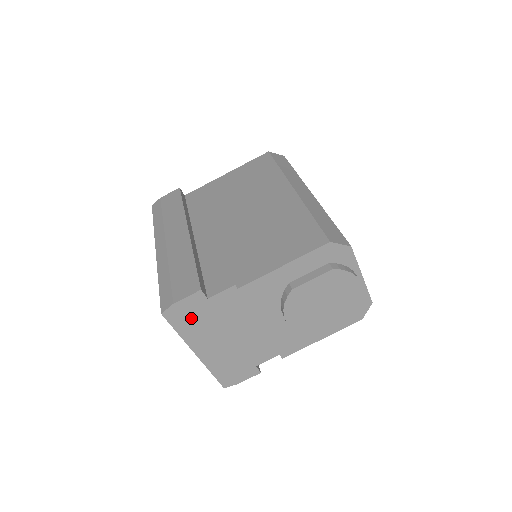
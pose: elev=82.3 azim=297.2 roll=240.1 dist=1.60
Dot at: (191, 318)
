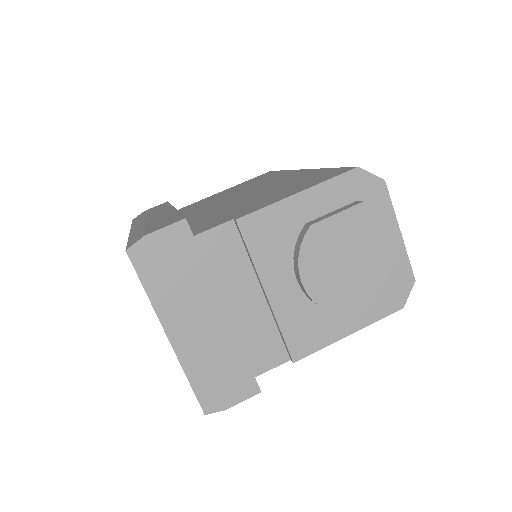
Dot at: (167, 267)
